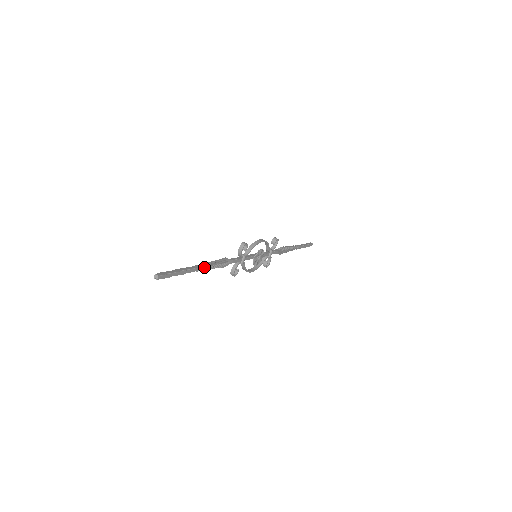
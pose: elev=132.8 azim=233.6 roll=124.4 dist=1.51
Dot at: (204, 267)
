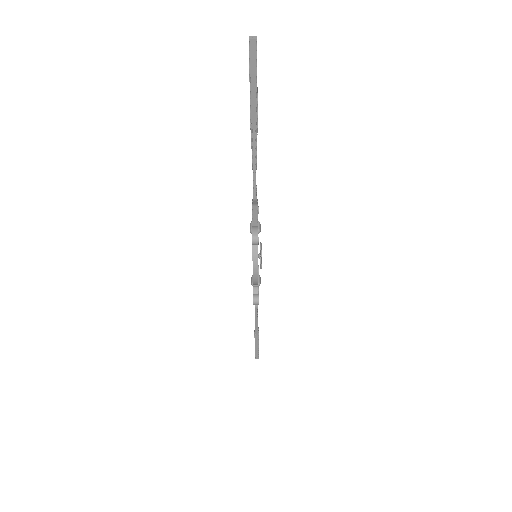
Dot at: (255, 149)
